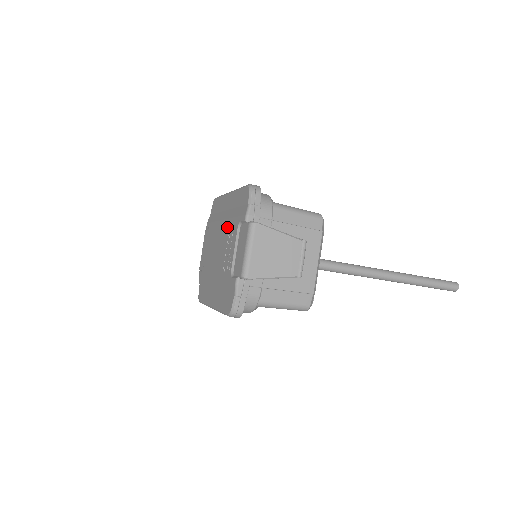
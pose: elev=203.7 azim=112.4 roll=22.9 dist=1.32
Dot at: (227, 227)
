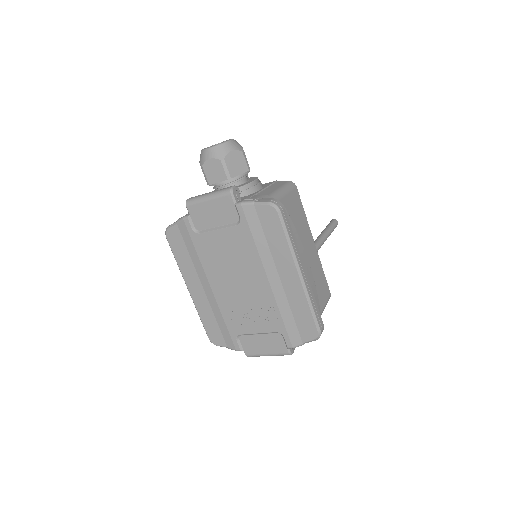
Dot at: (266, 300)
